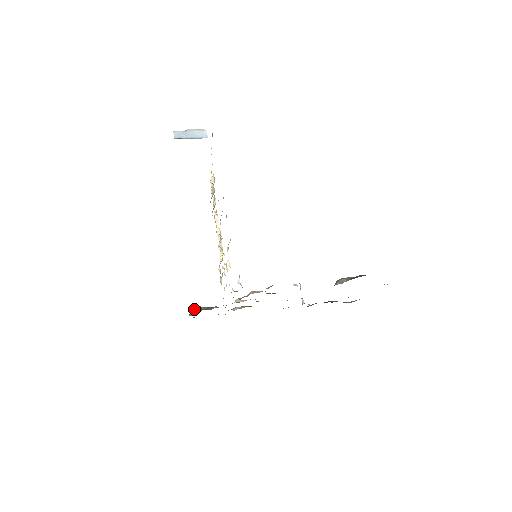
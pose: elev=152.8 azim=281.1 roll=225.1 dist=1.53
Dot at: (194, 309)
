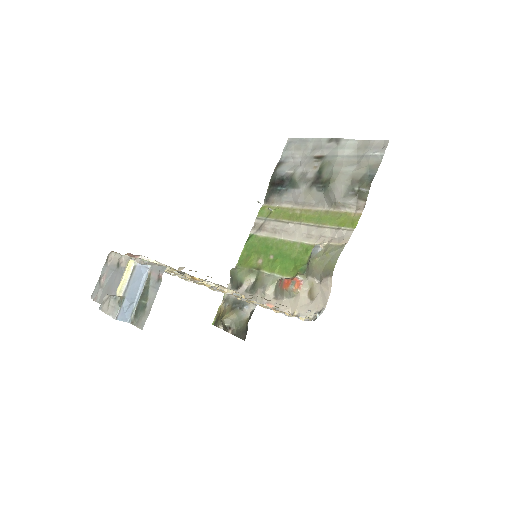
Dot at: (229, 327)
